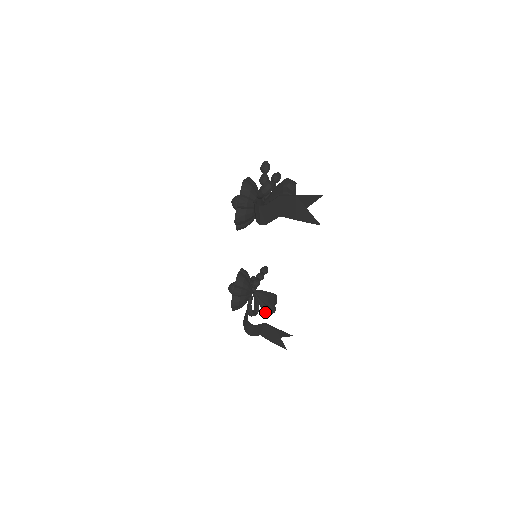
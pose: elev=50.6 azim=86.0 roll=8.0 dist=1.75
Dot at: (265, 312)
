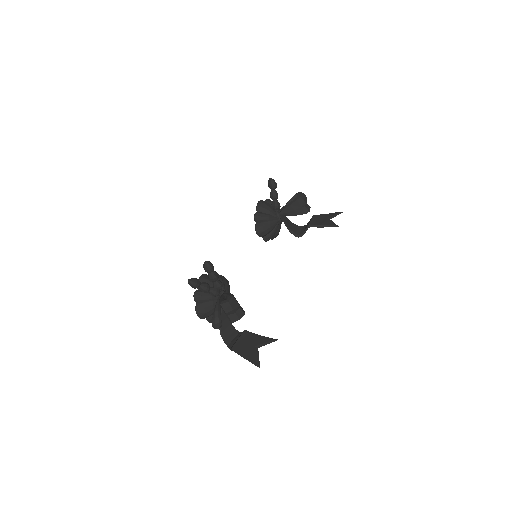
Dot at: occluded
